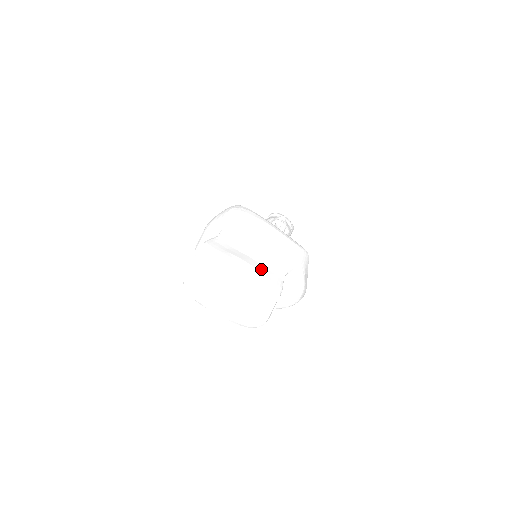
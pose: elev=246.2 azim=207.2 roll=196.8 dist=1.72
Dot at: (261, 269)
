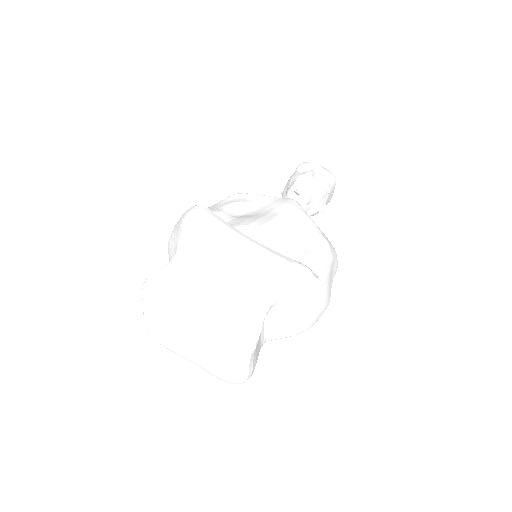
Dot at: (224, 313)
